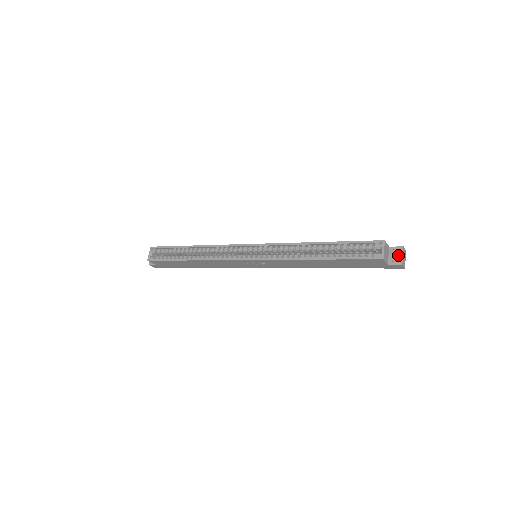
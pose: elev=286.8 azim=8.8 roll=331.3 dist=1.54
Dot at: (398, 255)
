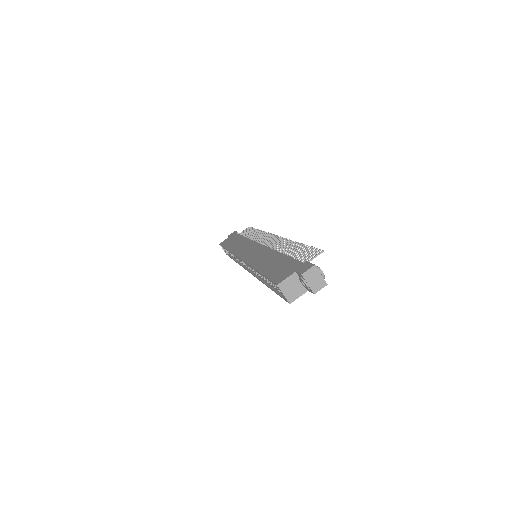
Dot at: occluded
